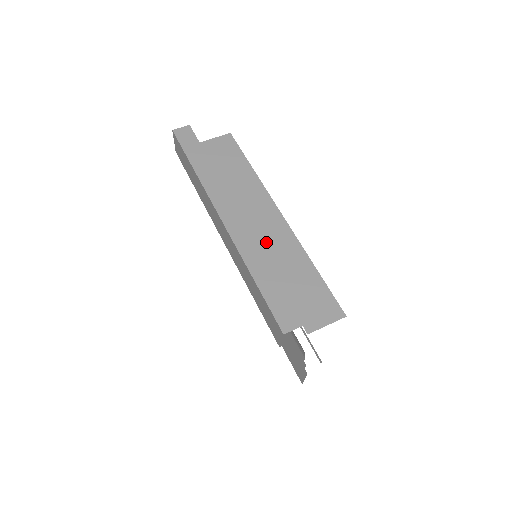
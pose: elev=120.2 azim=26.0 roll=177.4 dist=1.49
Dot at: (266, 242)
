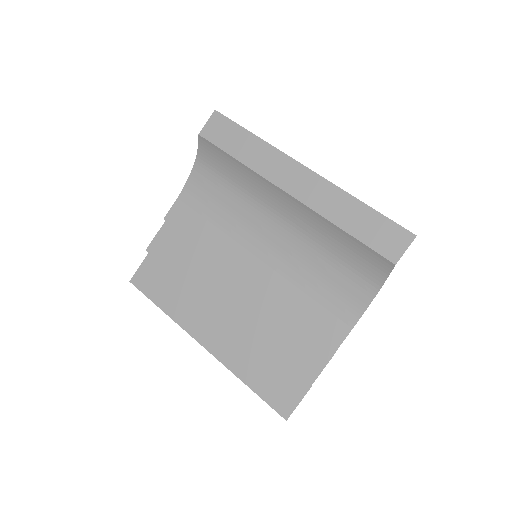
Dot at: occluded
